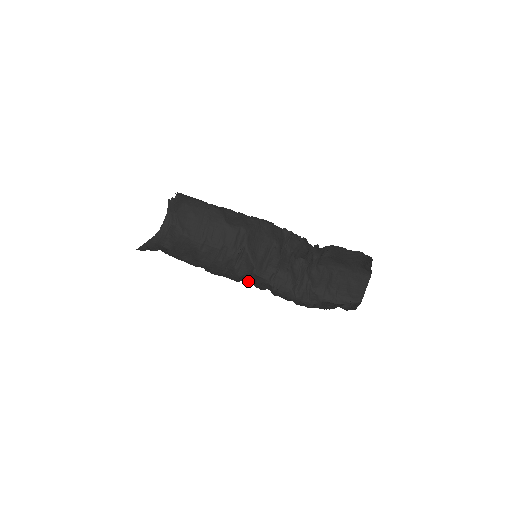
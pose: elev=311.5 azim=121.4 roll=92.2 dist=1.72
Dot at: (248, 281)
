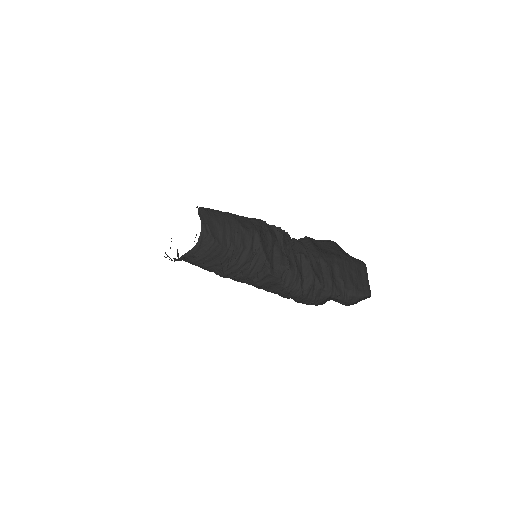
Dot at: occluded
